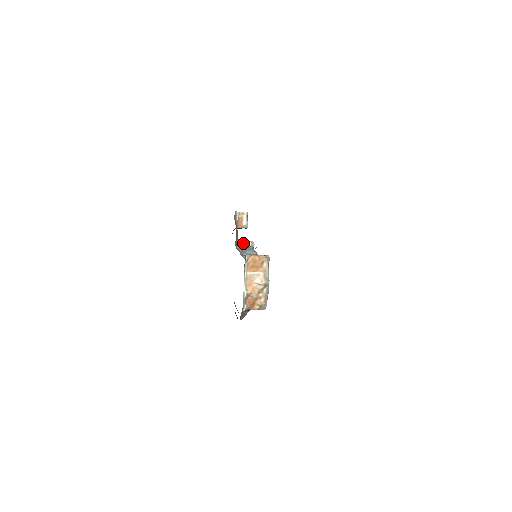
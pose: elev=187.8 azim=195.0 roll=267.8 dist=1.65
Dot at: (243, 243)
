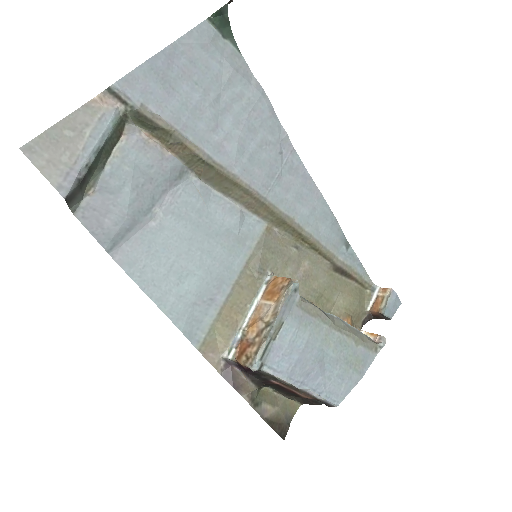
Dot at: (367, 334)
